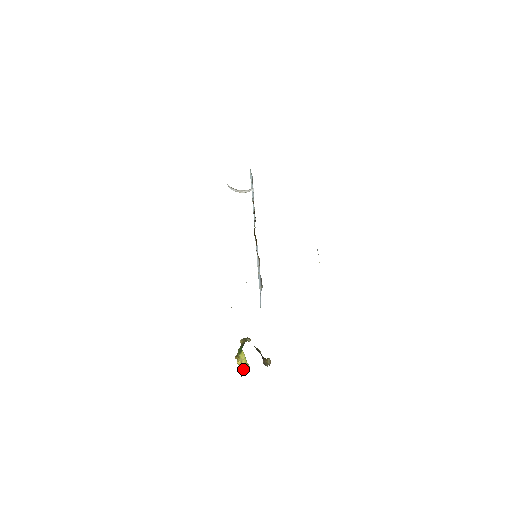
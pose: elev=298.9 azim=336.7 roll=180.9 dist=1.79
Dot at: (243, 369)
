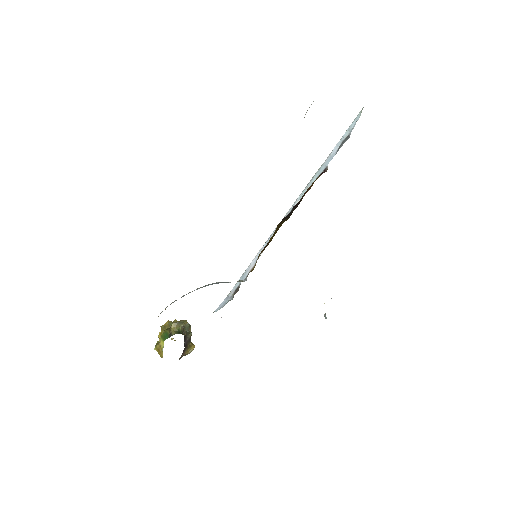
Dot at: (159, 346)
